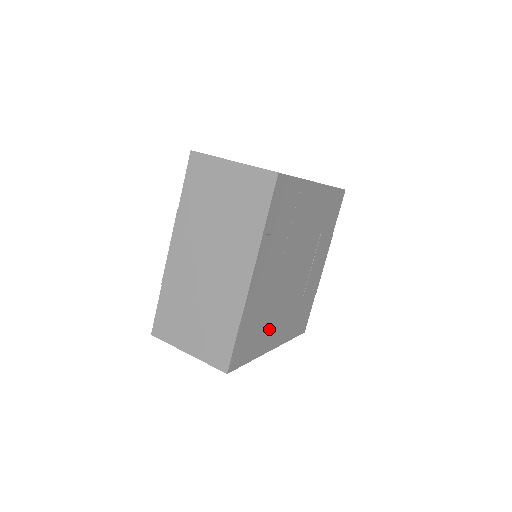
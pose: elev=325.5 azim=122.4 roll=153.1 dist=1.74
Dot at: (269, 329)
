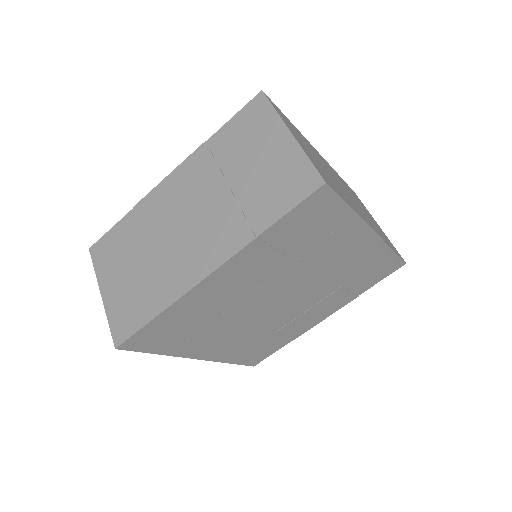
Dot at: (206, 338)
